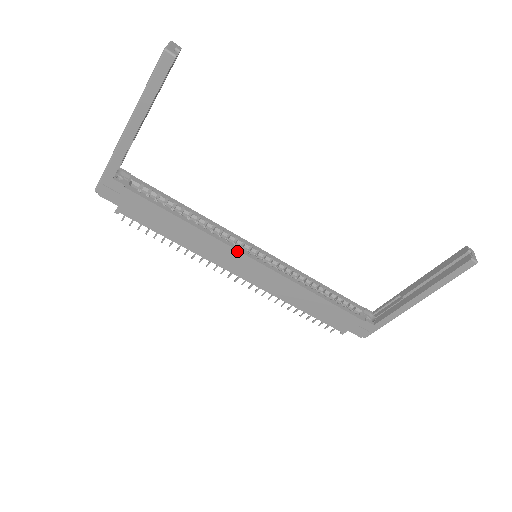
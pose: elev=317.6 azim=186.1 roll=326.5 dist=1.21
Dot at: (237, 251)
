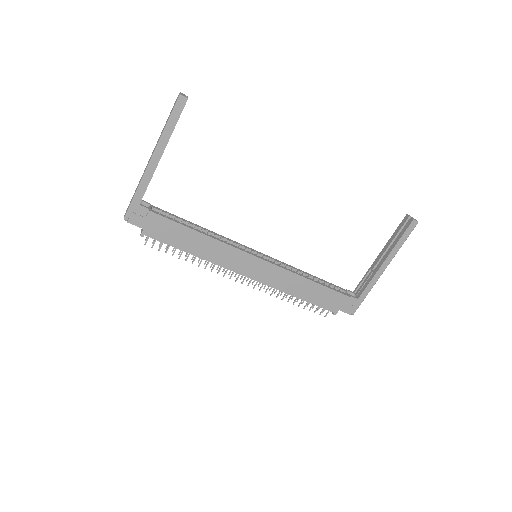
Dot at: (242, 251)
